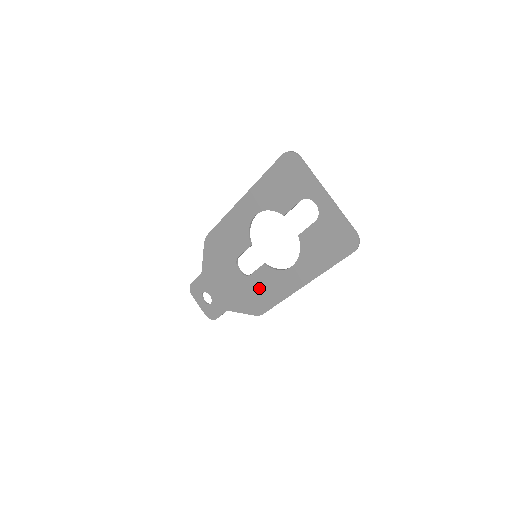
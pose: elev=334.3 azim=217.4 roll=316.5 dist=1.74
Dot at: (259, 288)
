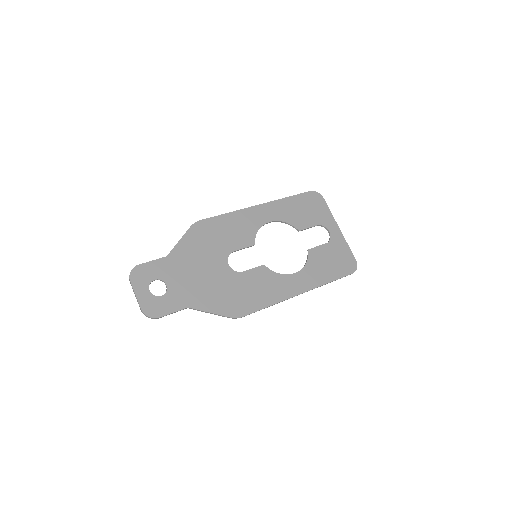
Dot at: (249, 287)
